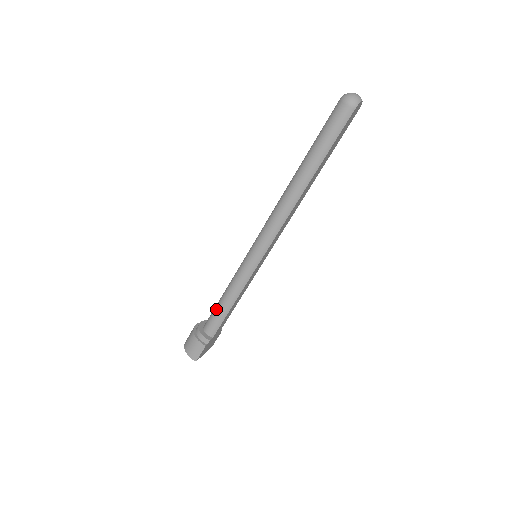
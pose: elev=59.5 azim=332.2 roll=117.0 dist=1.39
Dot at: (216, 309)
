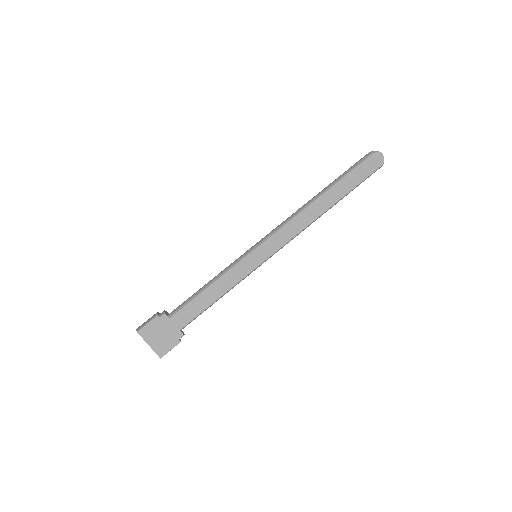
Dot at: occluded
